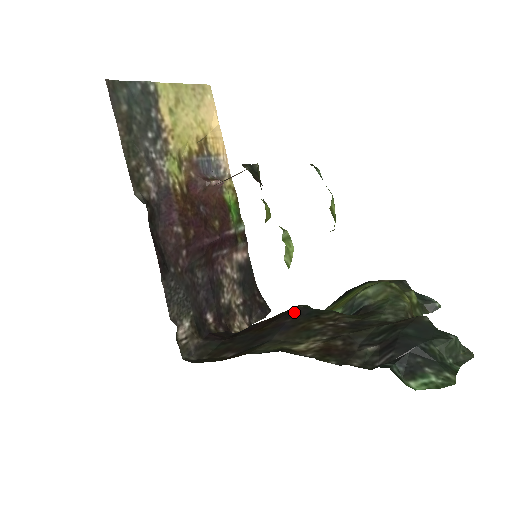
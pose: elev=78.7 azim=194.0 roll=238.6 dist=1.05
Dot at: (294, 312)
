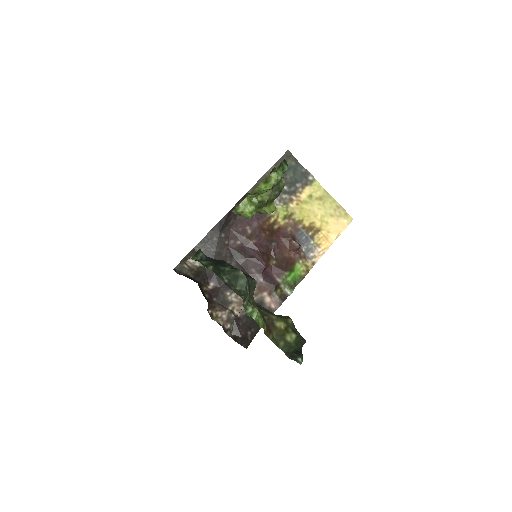
Dot at: occluded
